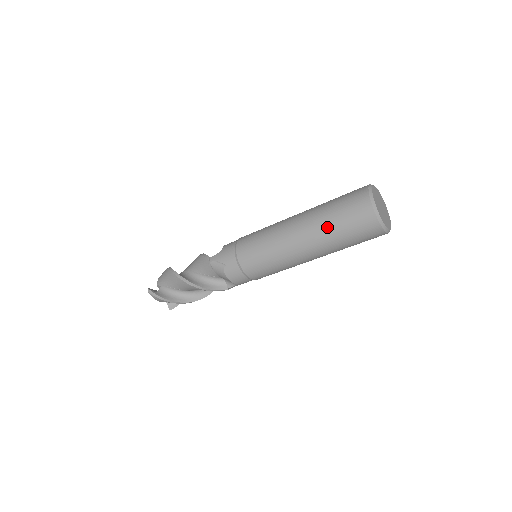
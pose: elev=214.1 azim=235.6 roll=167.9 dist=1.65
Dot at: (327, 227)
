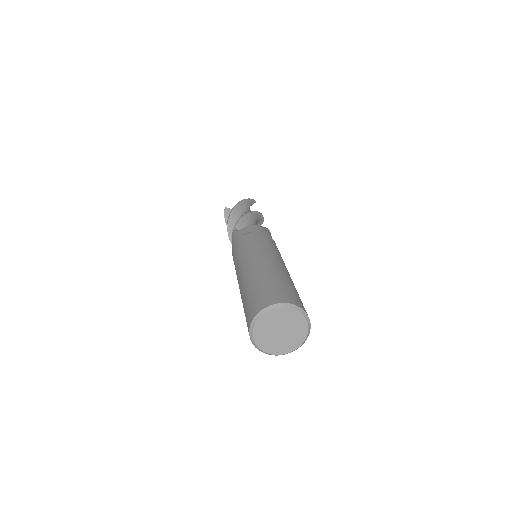
Dot at: occluded
